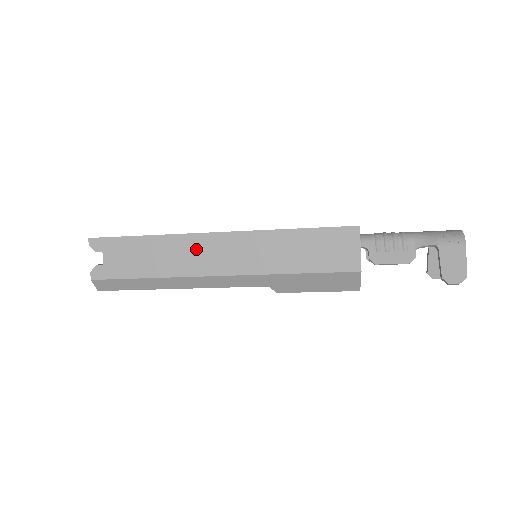
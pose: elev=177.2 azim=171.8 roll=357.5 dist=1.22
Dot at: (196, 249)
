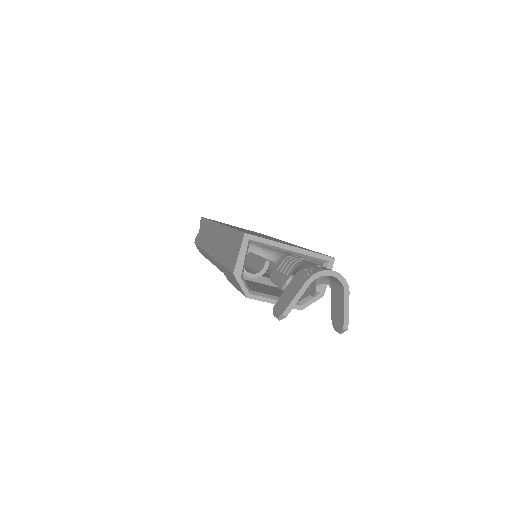
Dot at: (212, 233)
